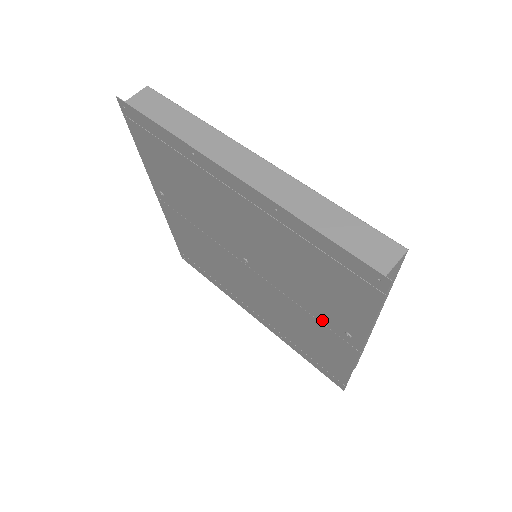
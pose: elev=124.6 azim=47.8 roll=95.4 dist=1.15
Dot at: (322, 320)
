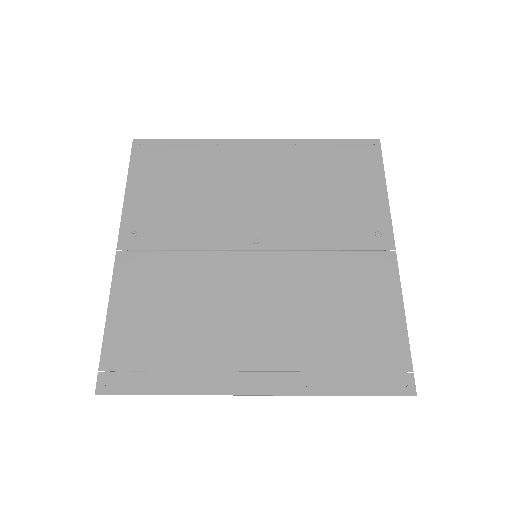
Dot at: (351, 244)
